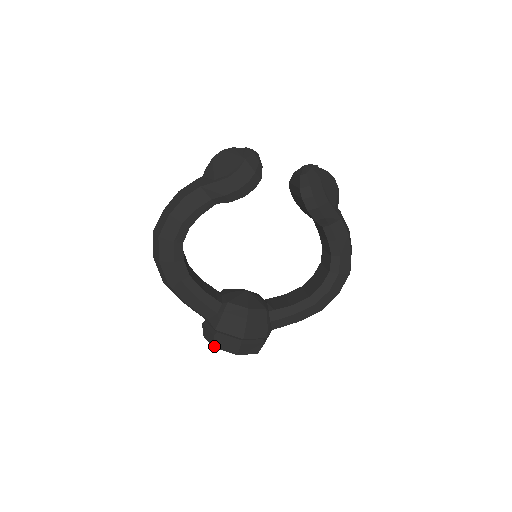
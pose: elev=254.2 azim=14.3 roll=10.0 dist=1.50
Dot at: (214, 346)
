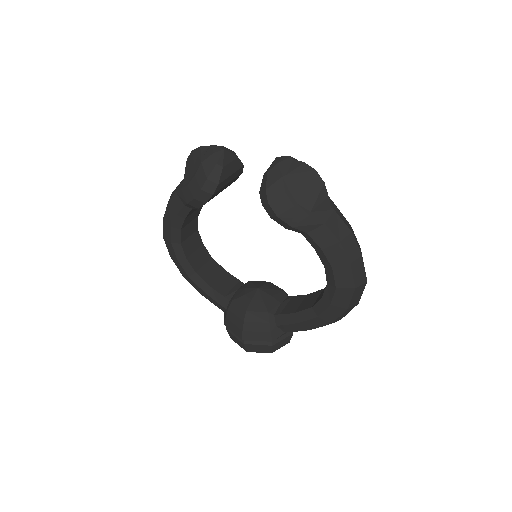
Dot at: (231, 338)
